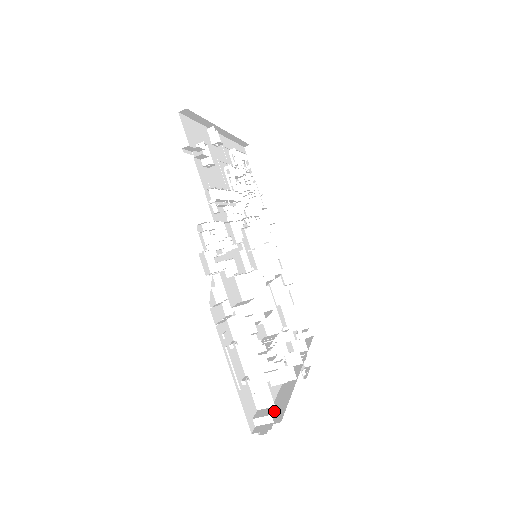
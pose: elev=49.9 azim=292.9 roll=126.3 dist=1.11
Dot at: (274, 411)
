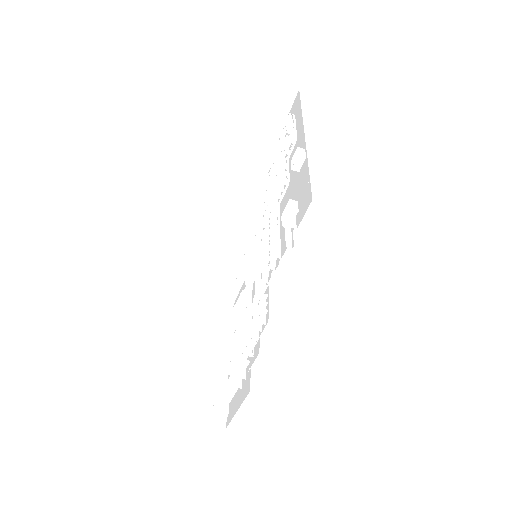
Dot at: (219, 388)
